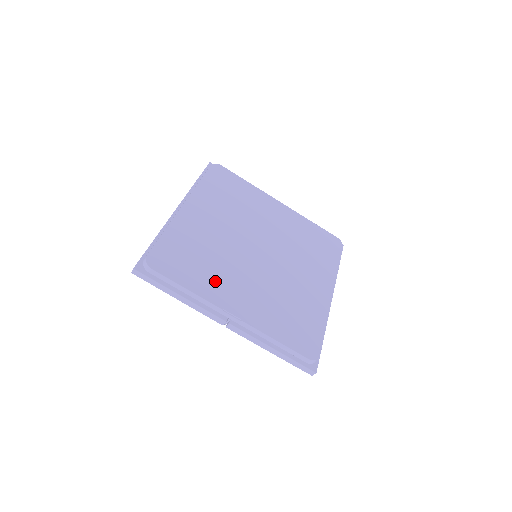
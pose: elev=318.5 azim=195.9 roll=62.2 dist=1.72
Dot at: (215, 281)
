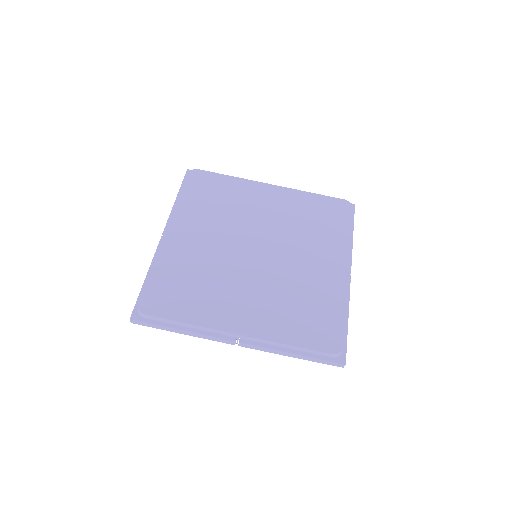
Dot at: (214, 303)
